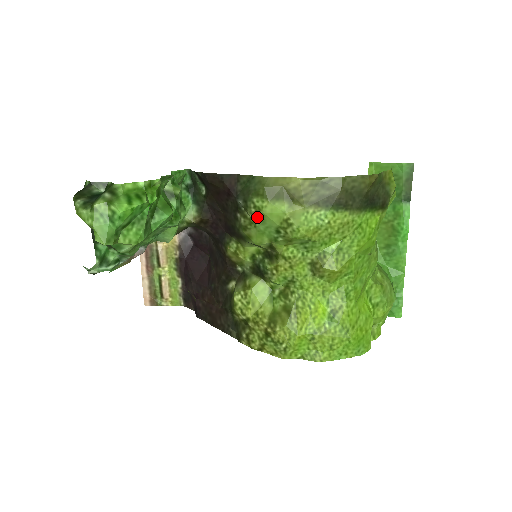
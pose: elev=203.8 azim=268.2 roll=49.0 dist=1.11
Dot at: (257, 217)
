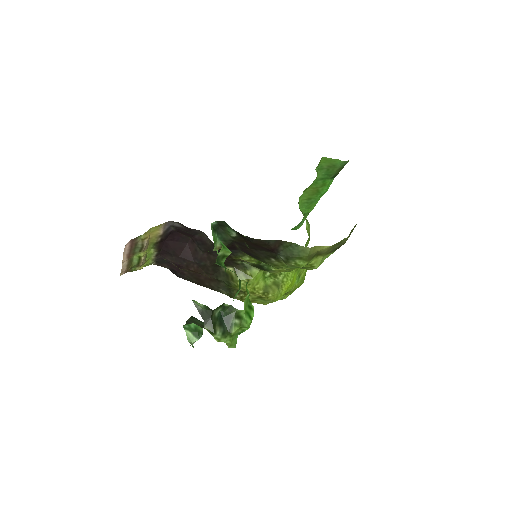
Dot at: (294, 267)
